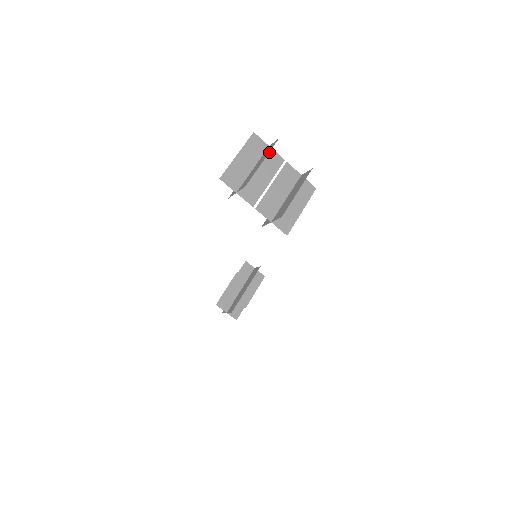
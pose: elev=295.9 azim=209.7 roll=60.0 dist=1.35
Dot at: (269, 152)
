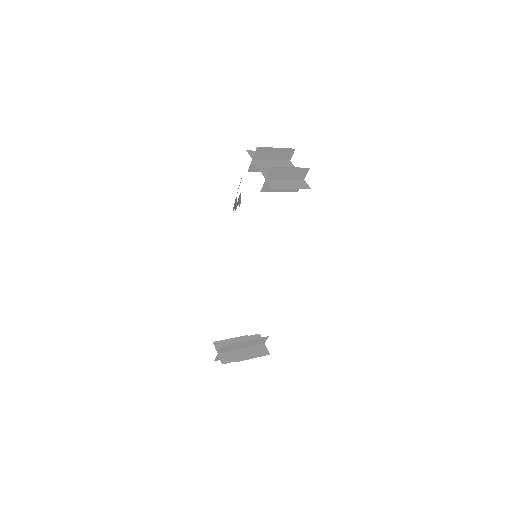
Dot at: (288, 162)
